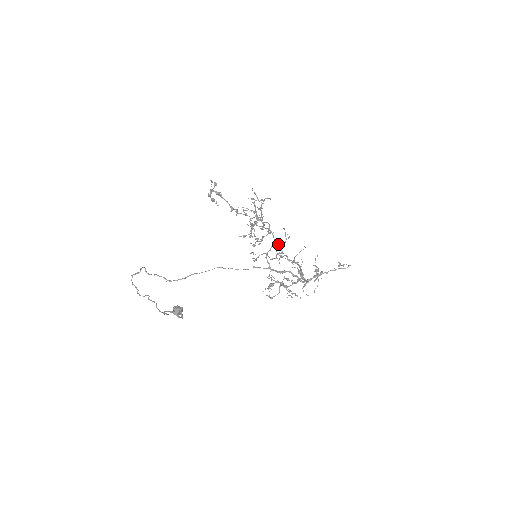
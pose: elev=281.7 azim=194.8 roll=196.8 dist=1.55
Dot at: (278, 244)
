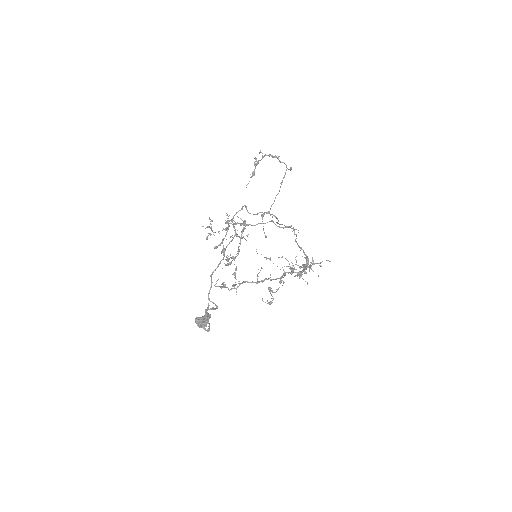
Dot at: (234, 273)
